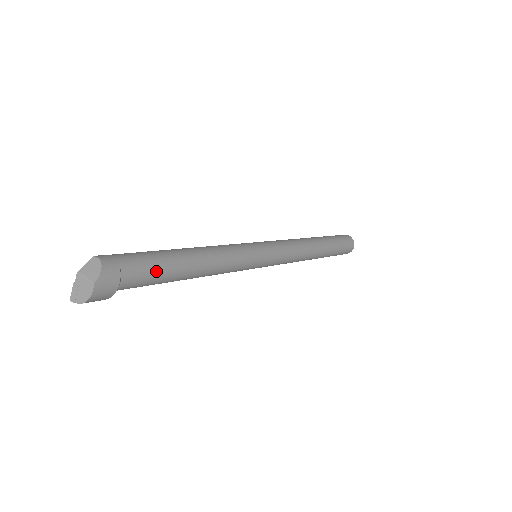
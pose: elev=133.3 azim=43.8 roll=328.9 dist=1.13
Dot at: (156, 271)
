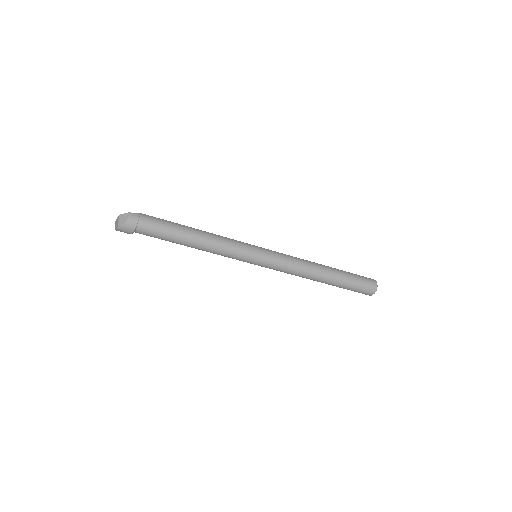
Dot at: (160, 235)
